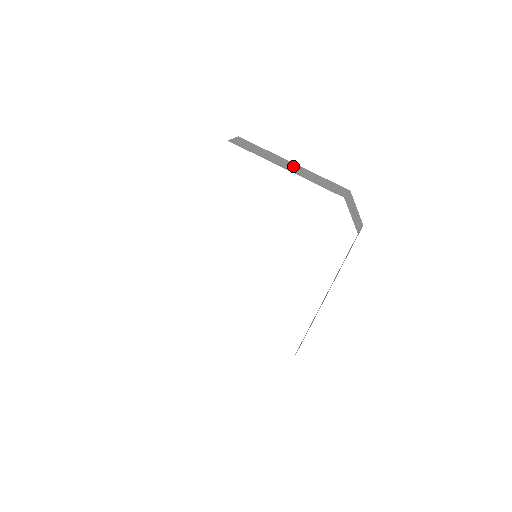
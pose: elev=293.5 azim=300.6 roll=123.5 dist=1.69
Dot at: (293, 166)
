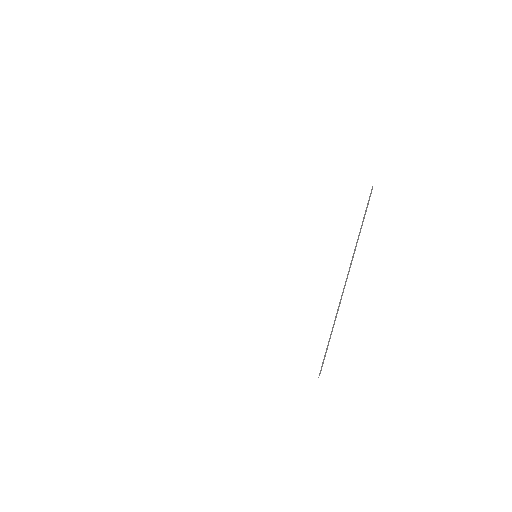
Dot at: occluded
